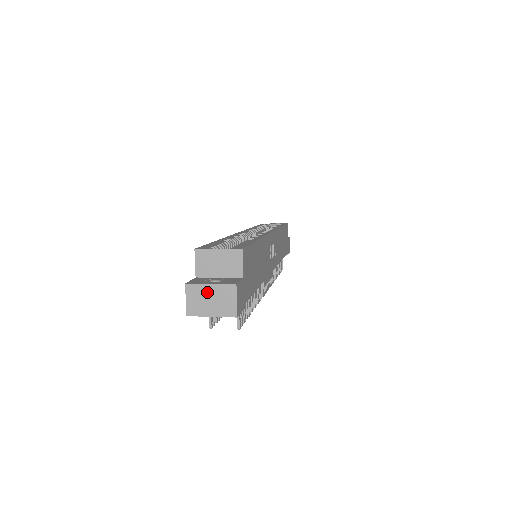
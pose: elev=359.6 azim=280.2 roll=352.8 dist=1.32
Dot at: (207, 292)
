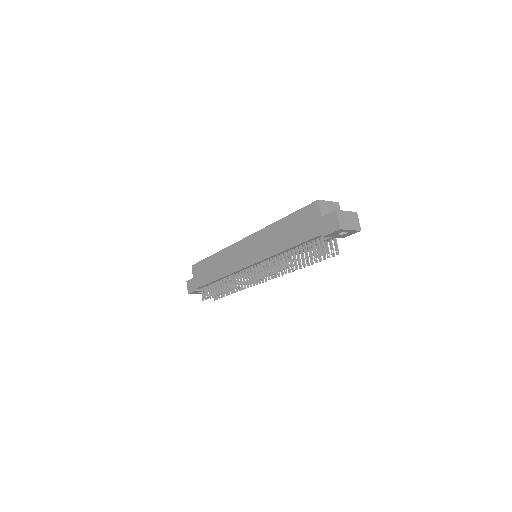
Dot at: (346, 215)
